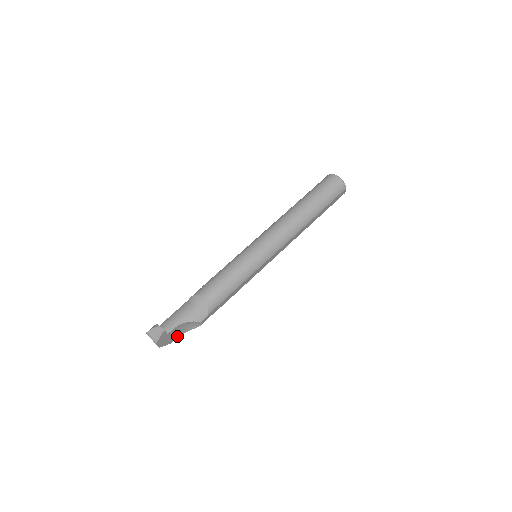
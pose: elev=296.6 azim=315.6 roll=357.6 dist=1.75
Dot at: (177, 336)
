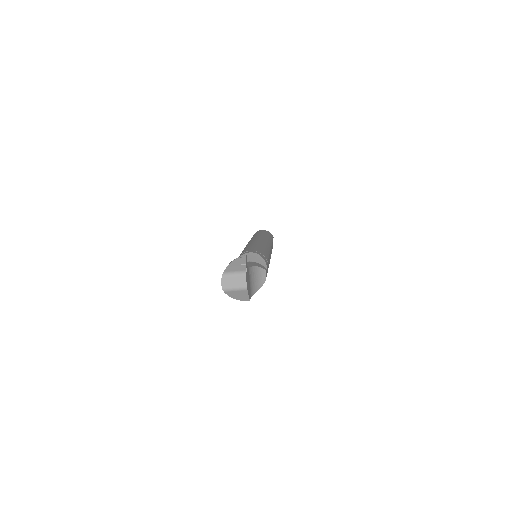
Dot at: (250, 294)
